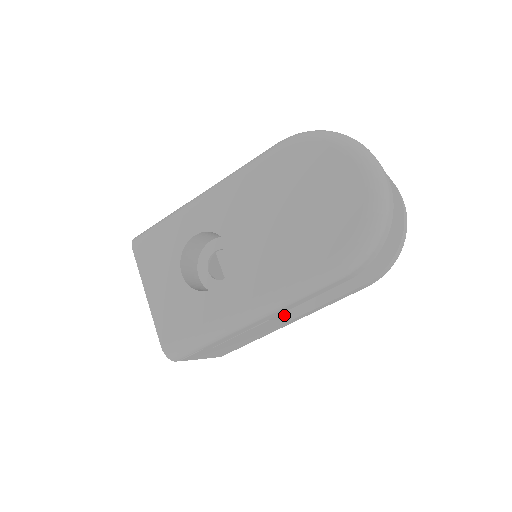
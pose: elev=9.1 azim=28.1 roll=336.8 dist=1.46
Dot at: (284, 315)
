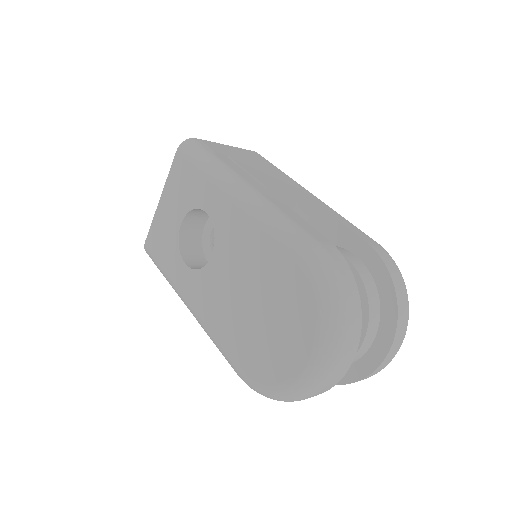
Dot at: occluded
